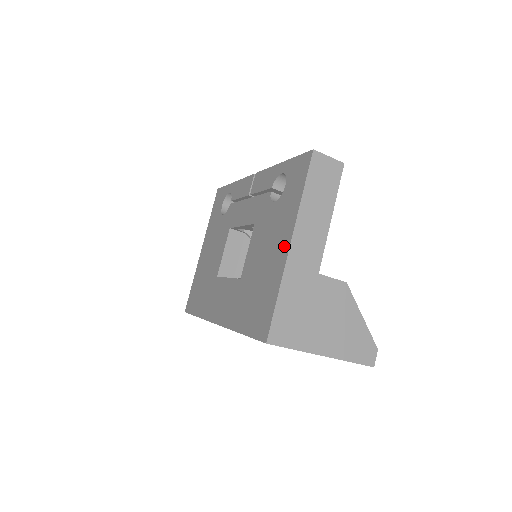
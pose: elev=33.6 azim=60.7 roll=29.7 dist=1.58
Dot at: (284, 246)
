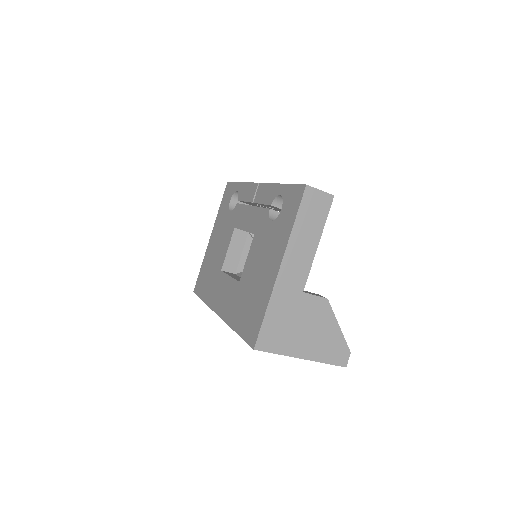
Dot at: (275, 268)
